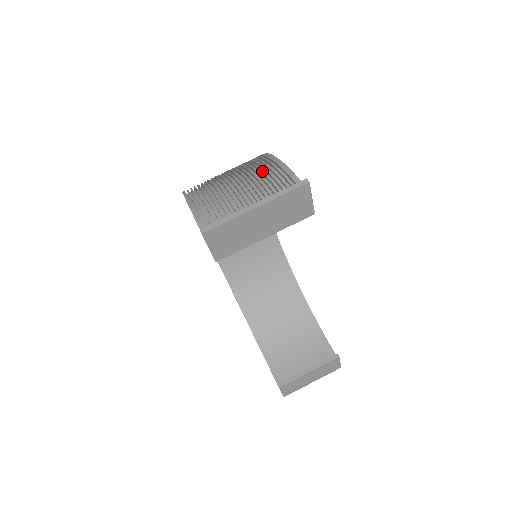
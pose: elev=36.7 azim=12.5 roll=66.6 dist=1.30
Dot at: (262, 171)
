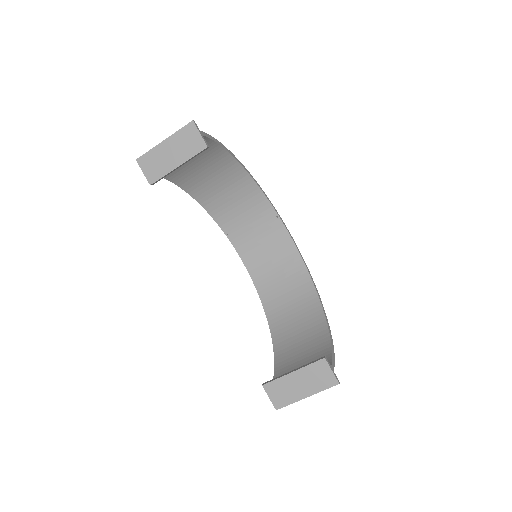
Dot at: occluded
